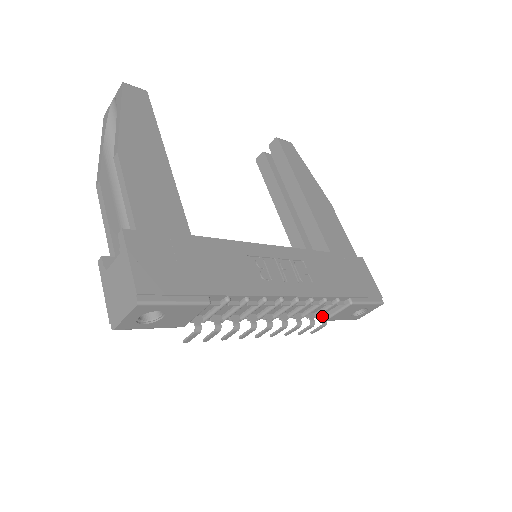
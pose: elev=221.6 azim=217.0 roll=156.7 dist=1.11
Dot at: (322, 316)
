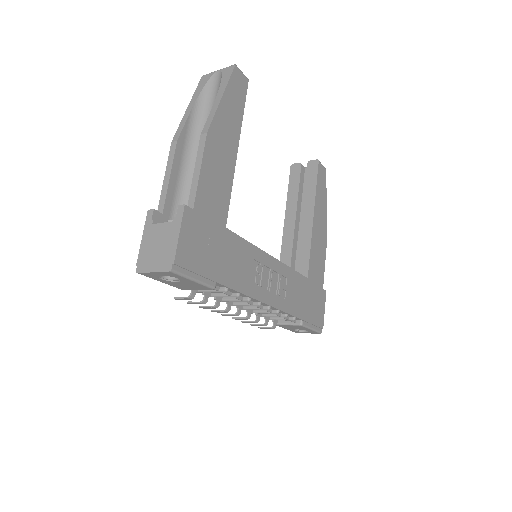
Dot at: (275, 321)
